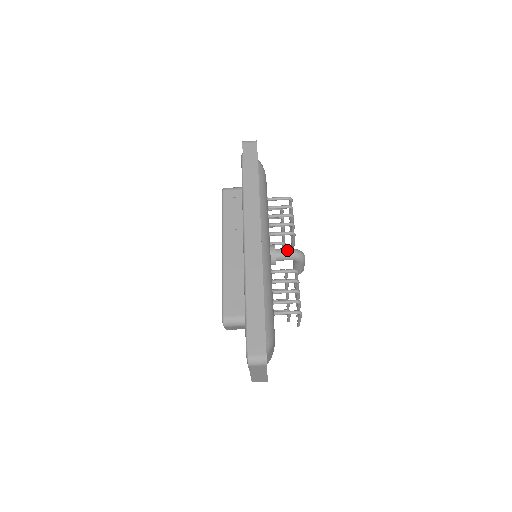
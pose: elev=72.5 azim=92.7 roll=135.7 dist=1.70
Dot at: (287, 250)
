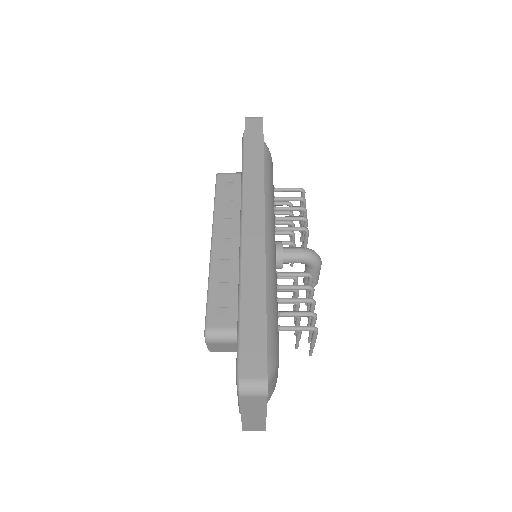
Dot at: (298, 249)
